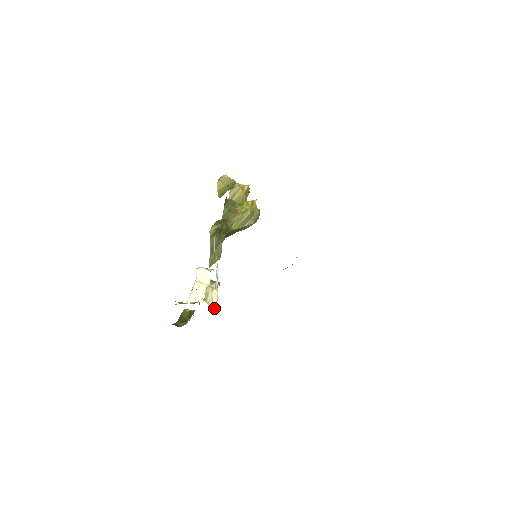
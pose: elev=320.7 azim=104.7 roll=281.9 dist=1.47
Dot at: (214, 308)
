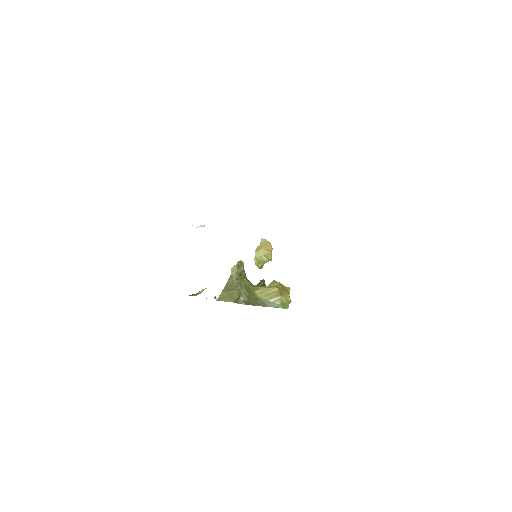
Dot at: occluded
